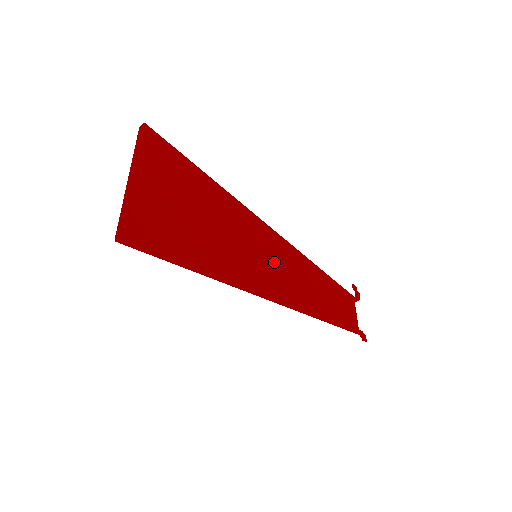
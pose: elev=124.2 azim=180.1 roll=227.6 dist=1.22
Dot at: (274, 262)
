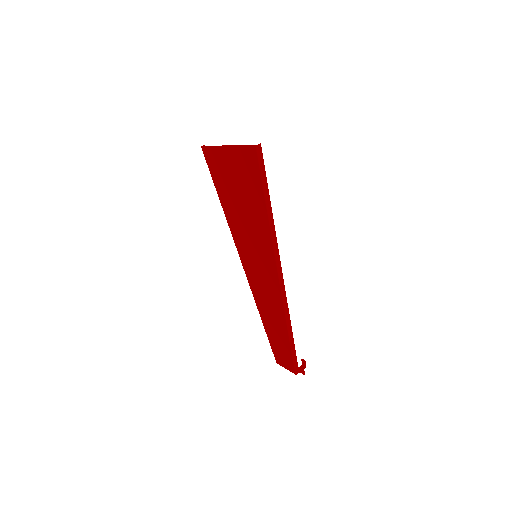
Dot at: (258, 274)
